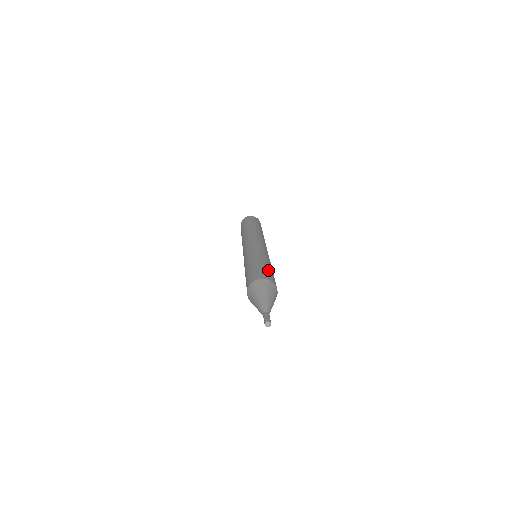
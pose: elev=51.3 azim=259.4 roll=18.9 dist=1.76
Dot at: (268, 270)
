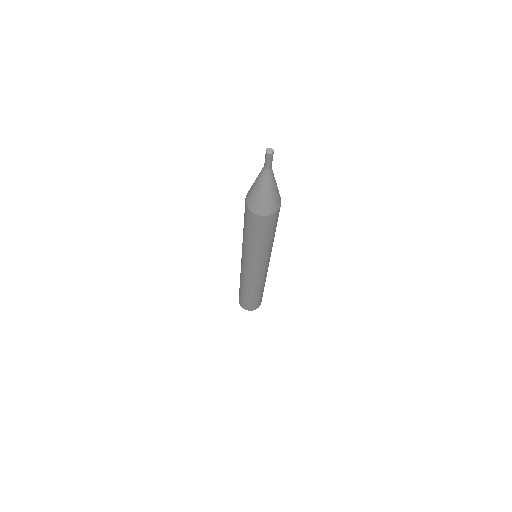
Dot at: occluded
